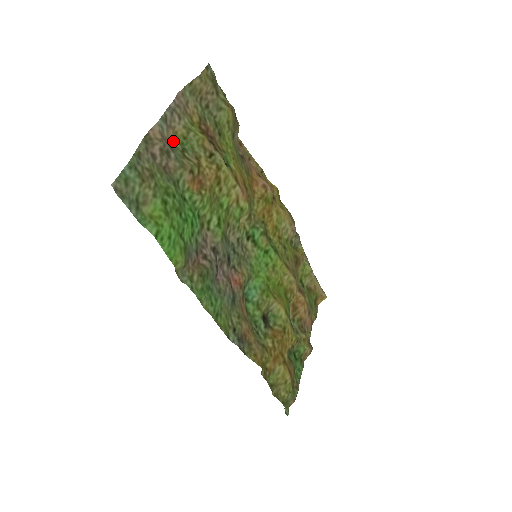
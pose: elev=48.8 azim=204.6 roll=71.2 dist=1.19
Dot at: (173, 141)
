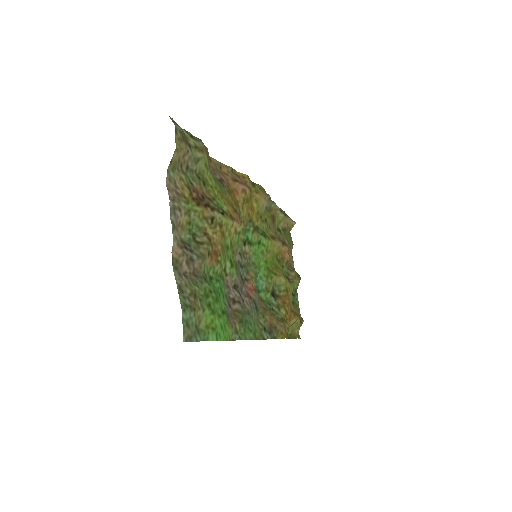
Dot at: (183, 235)
